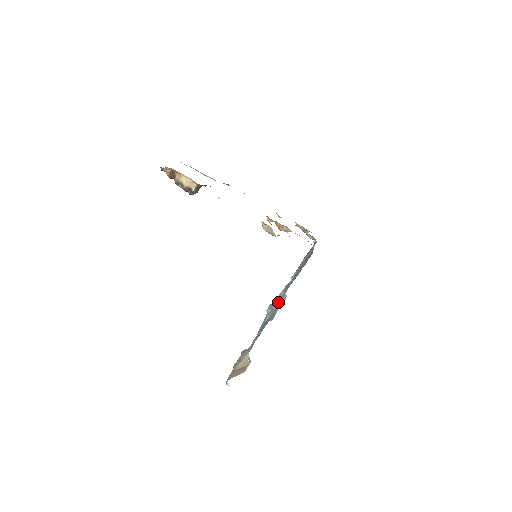
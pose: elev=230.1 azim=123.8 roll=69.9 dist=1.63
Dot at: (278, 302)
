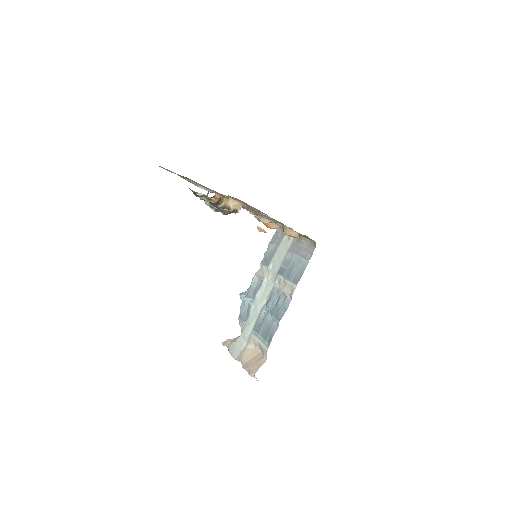
Dot at: (293, 292)
